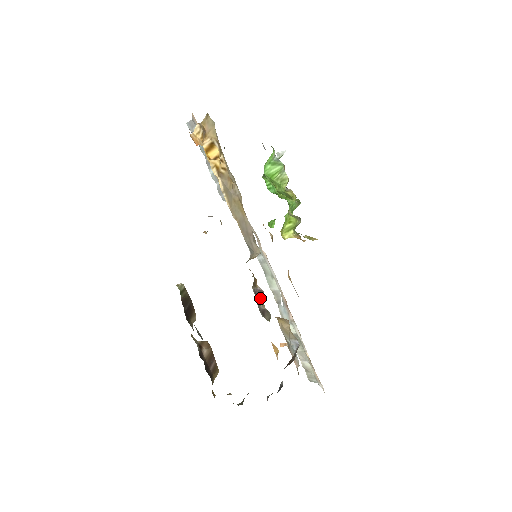
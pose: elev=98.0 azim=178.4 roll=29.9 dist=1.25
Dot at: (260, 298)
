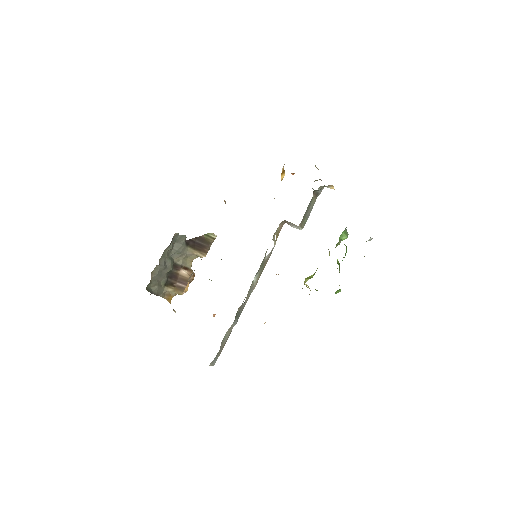
Dot at: occluded
